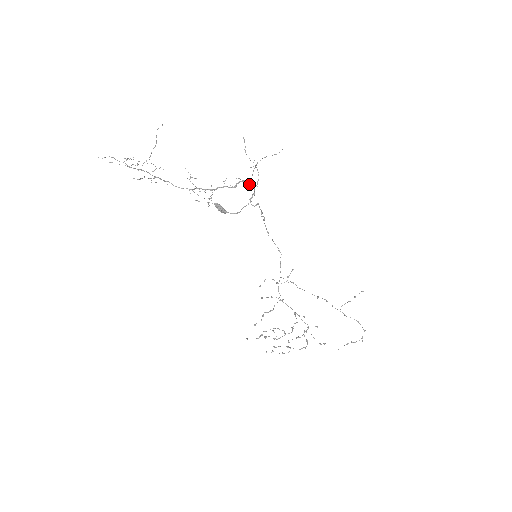
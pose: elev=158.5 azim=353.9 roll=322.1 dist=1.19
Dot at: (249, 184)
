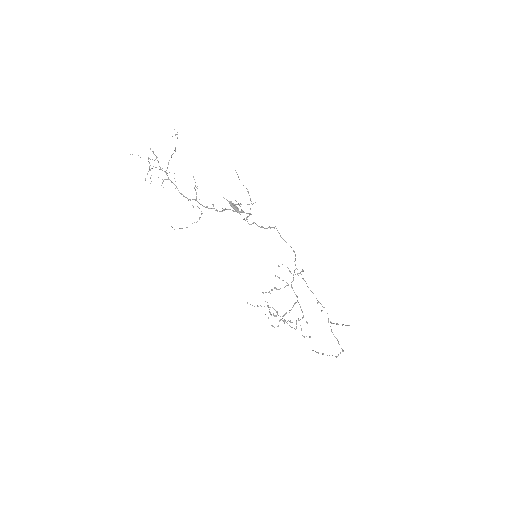
Dot at: (237, 212)
